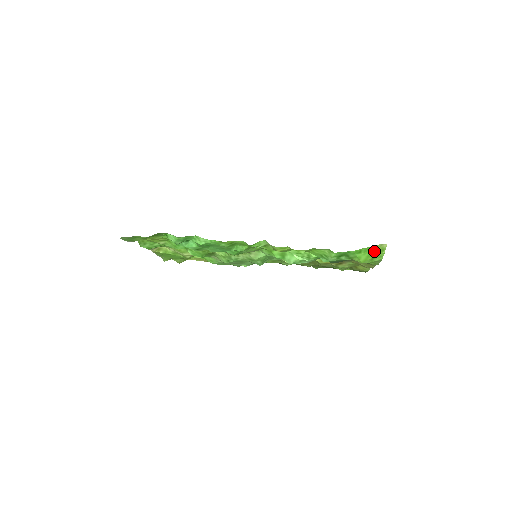
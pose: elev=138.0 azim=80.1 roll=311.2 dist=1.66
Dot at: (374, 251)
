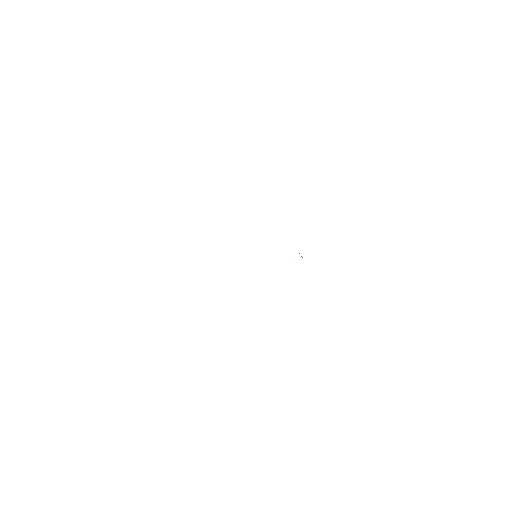
Dot at: occluded
